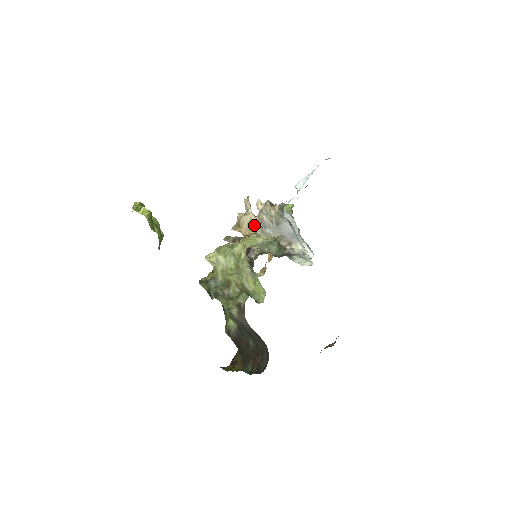
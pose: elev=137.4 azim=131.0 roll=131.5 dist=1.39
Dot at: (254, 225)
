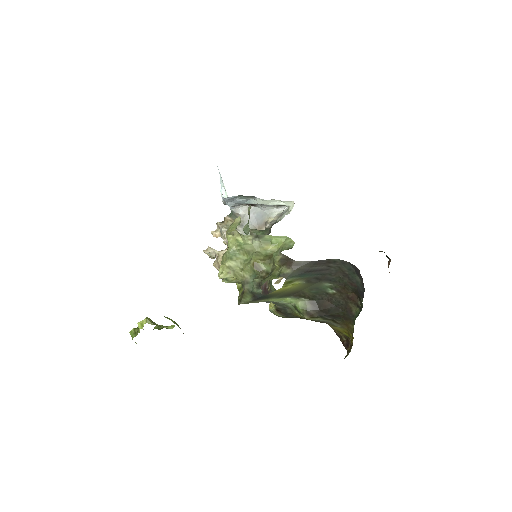
Dot at: occluded
